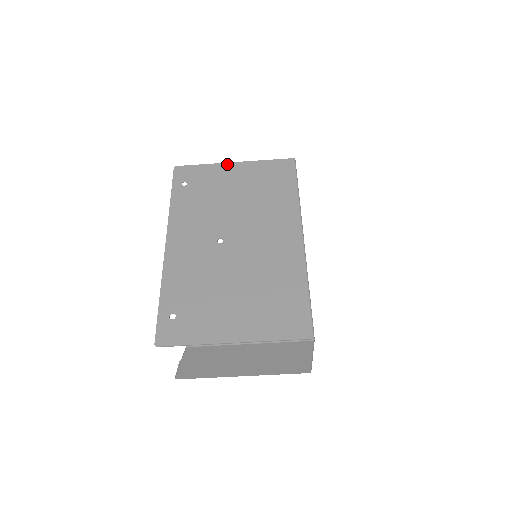
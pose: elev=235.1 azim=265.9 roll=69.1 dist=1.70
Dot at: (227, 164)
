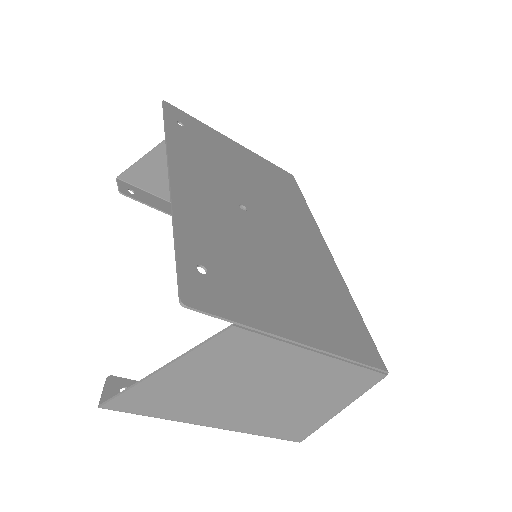
Dot at: (227, 138)
